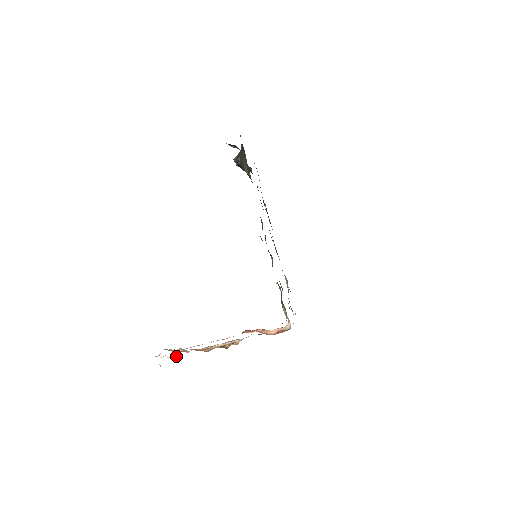
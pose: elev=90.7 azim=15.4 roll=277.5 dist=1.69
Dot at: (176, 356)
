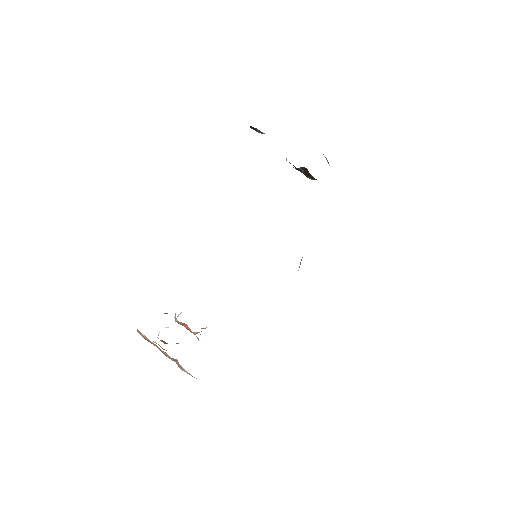
Dot at: occluded
